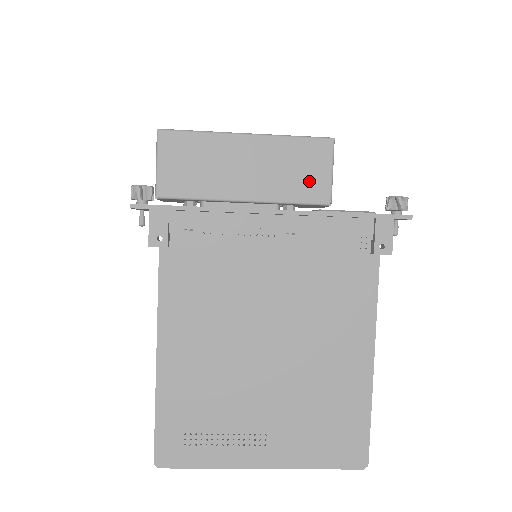
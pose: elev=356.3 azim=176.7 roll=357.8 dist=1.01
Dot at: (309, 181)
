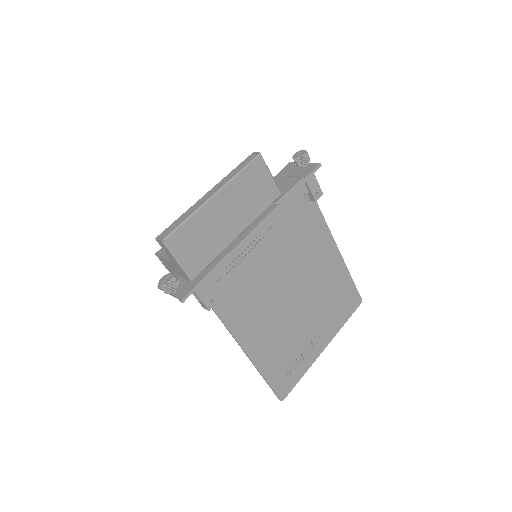
Dot at: (264, 191)
